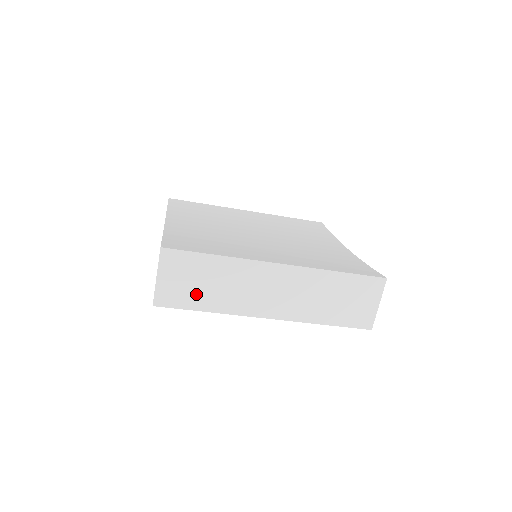
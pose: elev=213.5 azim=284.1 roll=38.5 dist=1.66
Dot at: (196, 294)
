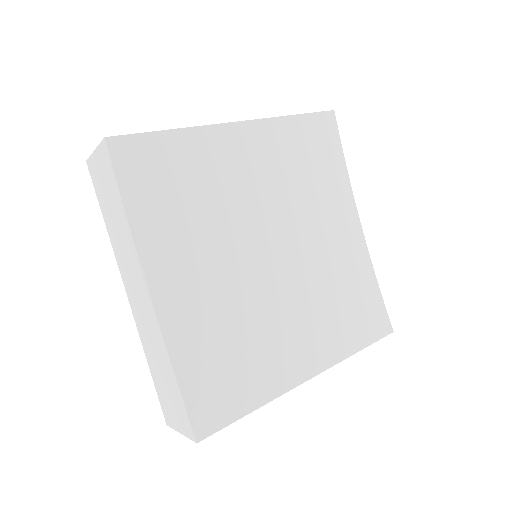
Dot at: occluded
